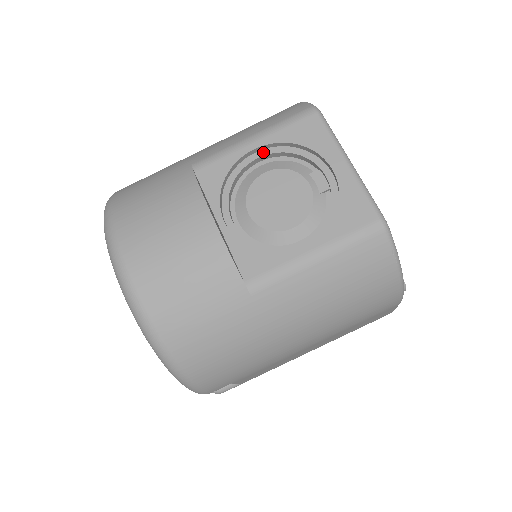
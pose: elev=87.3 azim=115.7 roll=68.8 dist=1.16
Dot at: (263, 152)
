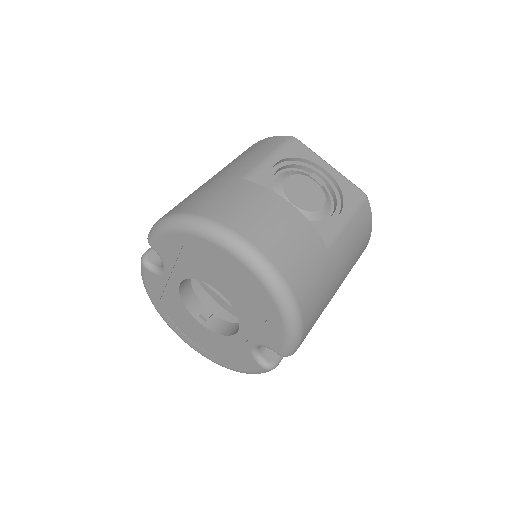
Dot at: (279, 166)
